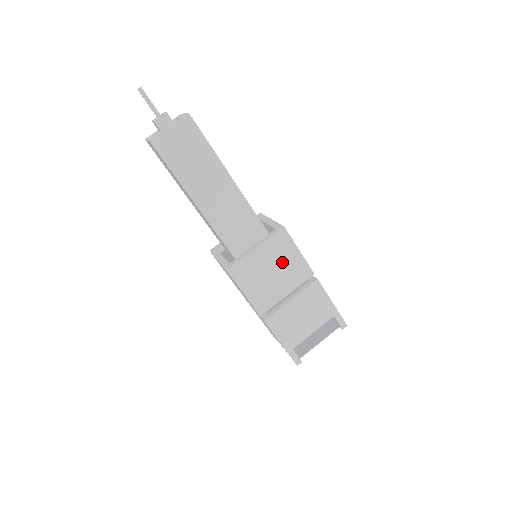
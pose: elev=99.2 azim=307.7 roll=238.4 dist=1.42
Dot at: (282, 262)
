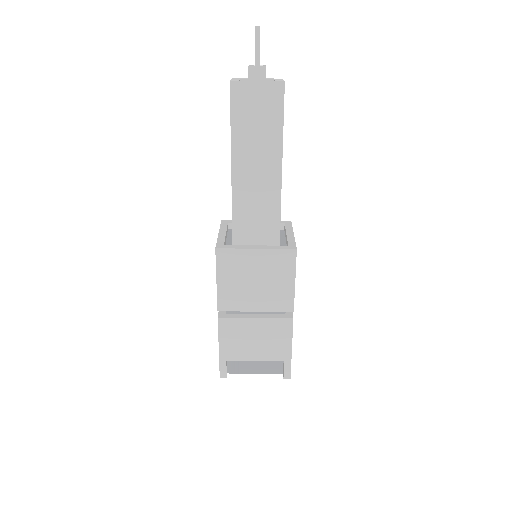
Dot at: (272, 279)
